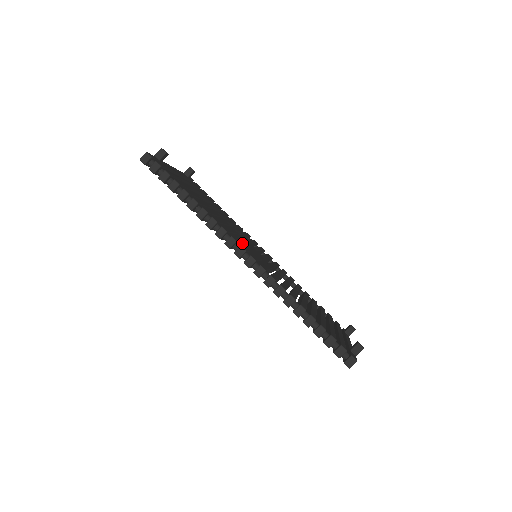
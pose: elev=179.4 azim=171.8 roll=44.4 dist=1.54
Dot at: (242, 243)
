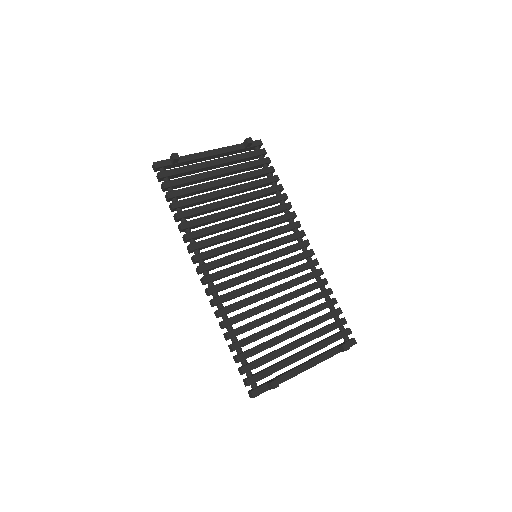
Dot at: (225, 252)
